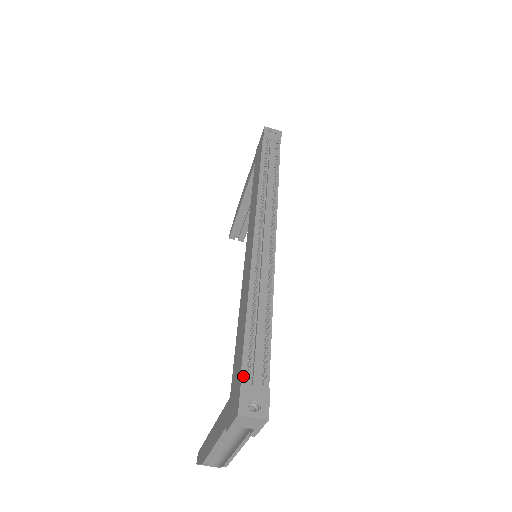
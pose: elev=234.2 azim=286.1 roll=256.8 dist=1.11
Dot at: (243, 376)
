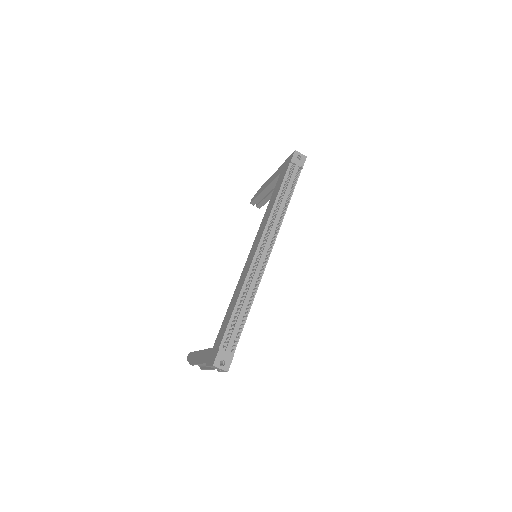
Dot at: (222, 344)
